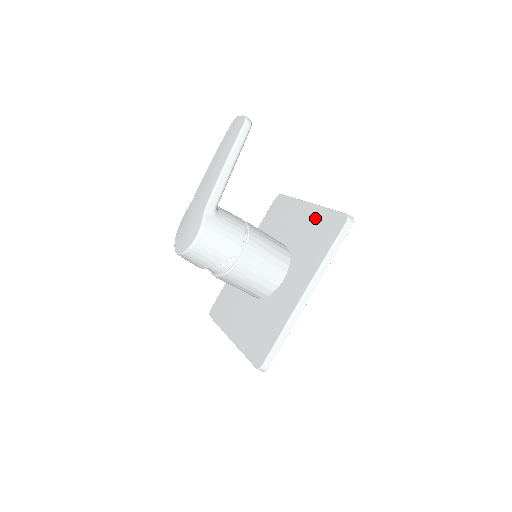
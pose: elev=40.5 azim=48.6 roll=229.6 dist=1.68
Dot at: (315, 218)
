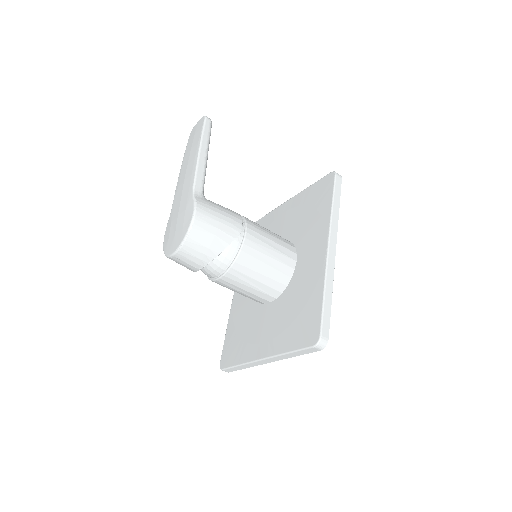
Dot at: (300, 201)
